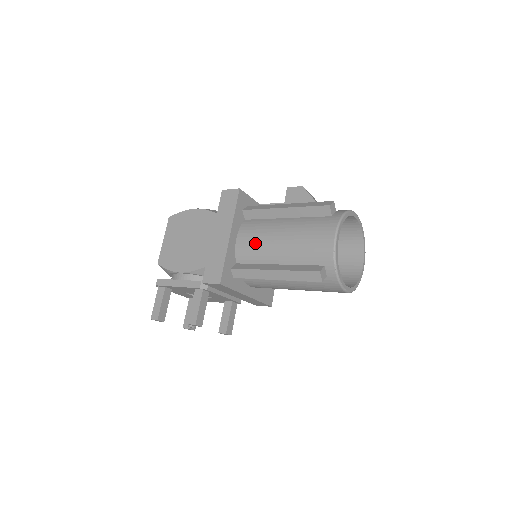
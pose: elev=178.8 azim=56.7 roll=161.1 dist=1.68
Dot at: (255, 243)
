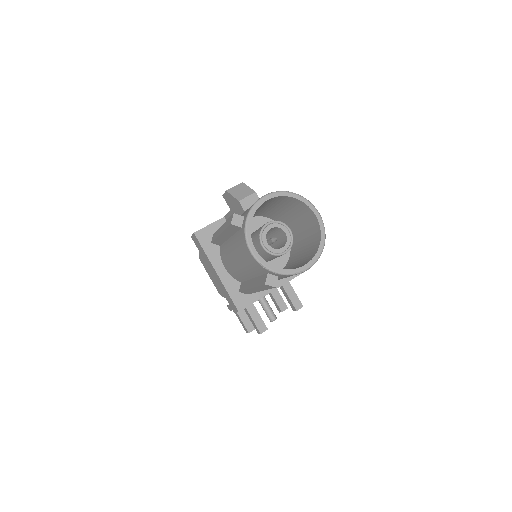
Dot at: (232, 269)
